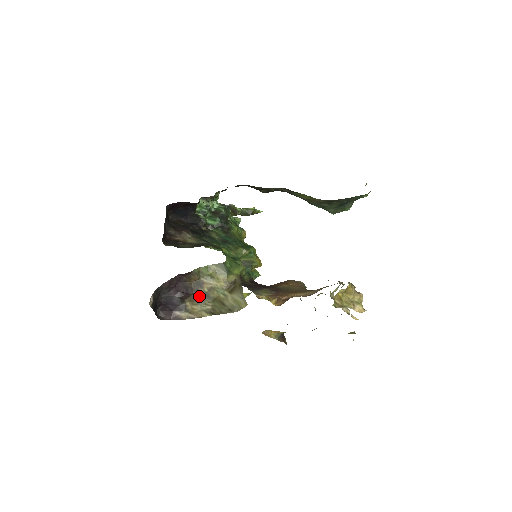
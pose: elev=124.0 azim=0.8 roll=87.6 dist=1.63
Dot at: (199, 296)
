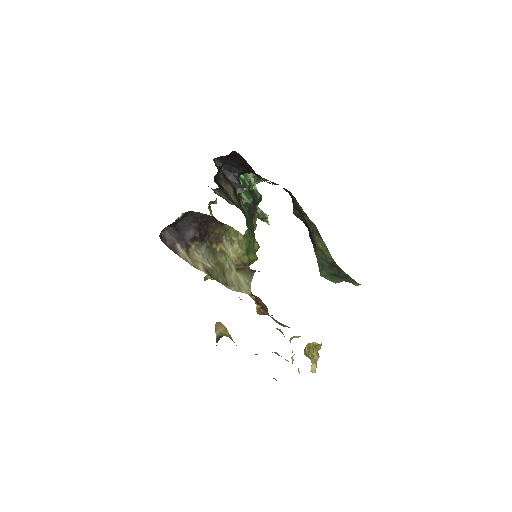
Dot at: (208, 249)
